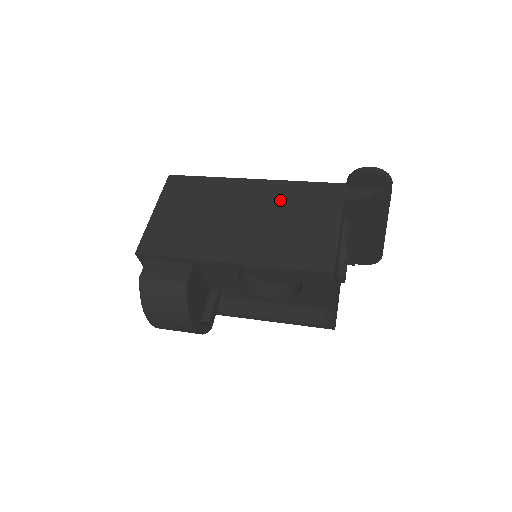
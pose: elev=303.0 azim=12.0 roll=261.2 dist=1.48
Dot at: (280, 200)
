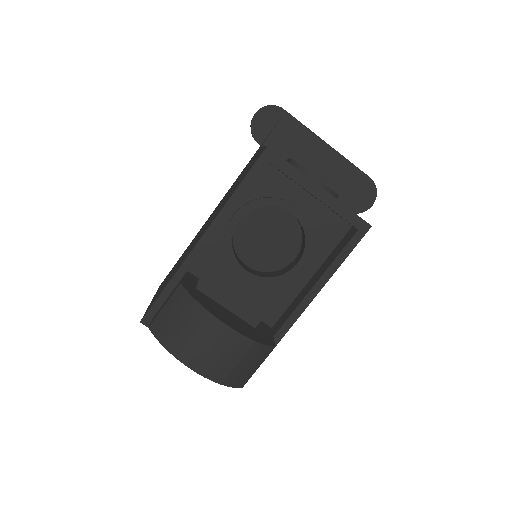
Dot at: (225, 196)
